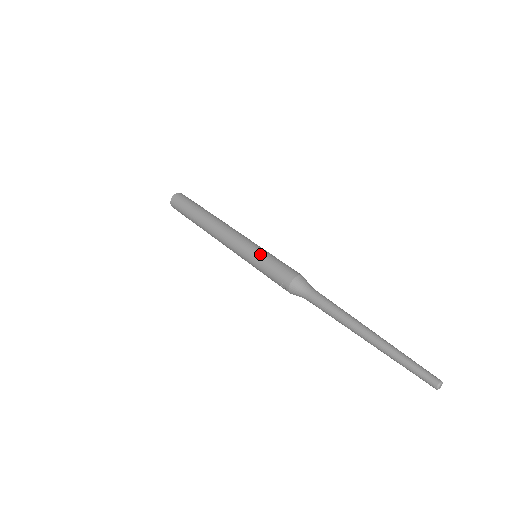
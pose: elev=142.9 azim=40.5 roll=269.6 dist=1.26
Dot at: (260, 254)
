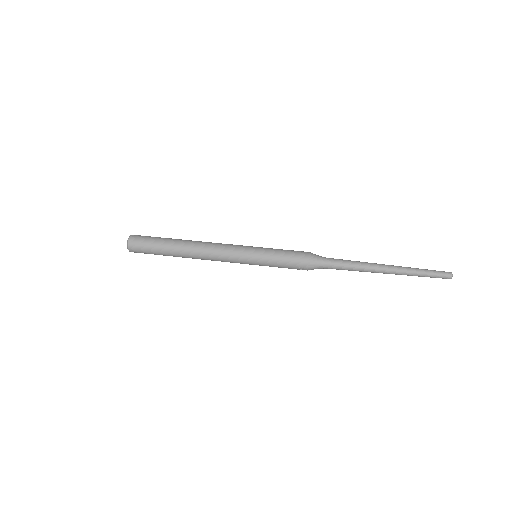
Dot at: (264, 255)
